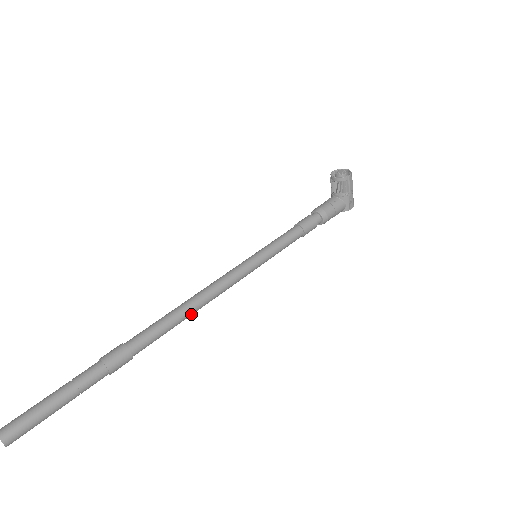
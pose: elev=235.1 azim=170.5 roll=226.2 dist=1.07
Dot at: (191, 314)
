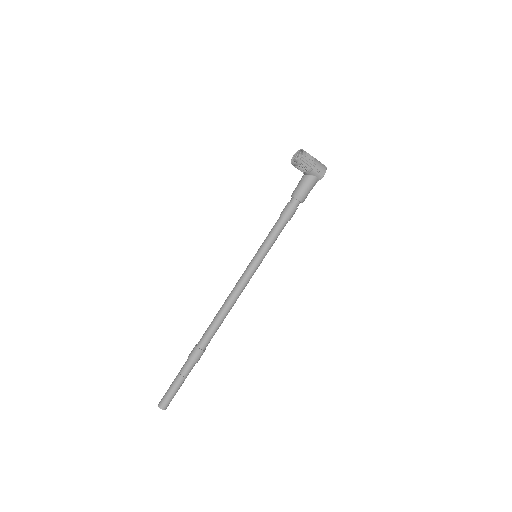
Dot at: (227, 313)
